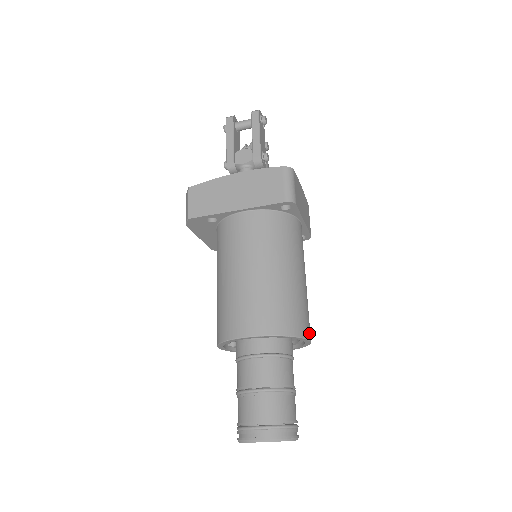
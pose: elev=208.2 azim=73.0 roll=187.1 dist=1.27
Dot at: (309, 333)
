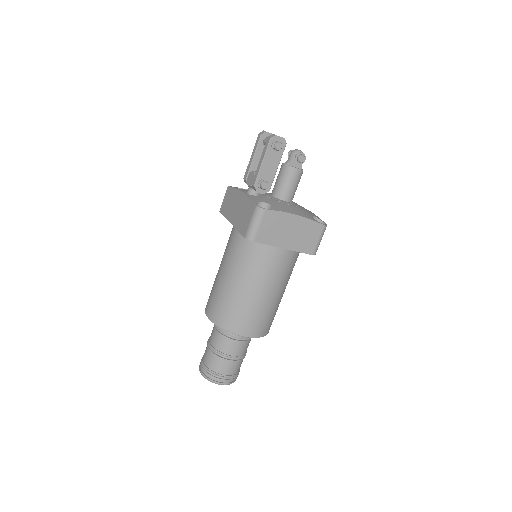
Dot at: (250, 332)
